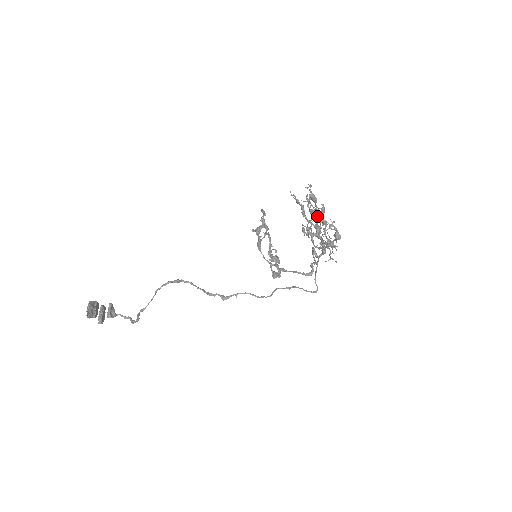
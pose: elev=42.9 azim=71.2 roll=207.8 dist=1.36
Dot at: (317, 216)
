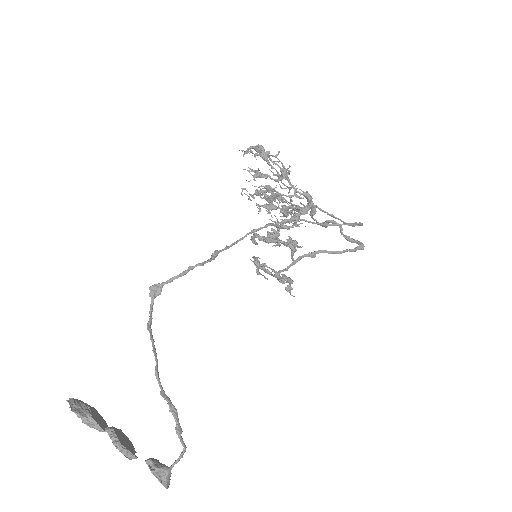
Dot at: occluded
